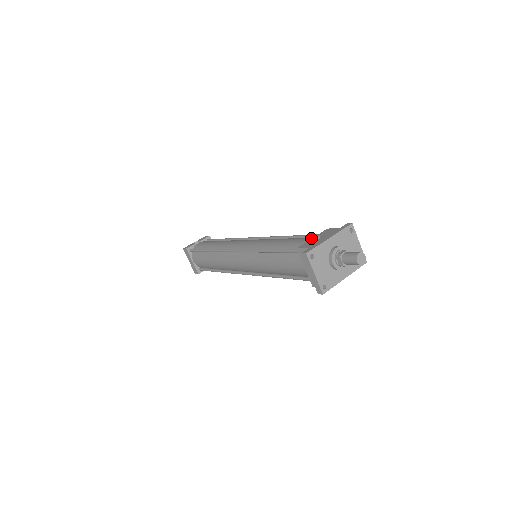
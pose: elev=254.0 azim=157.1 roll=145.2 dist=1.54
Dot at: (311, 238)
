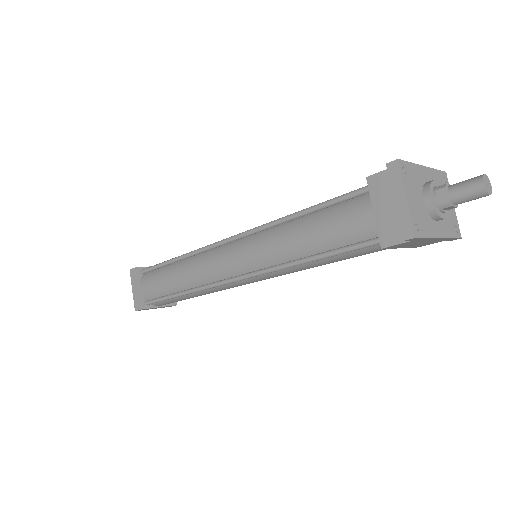
Dot at: occluded
